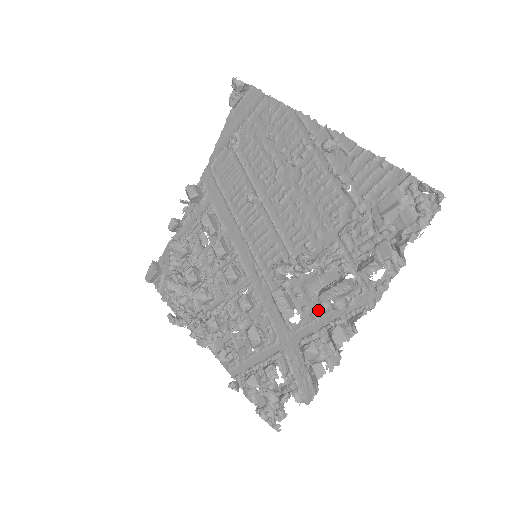
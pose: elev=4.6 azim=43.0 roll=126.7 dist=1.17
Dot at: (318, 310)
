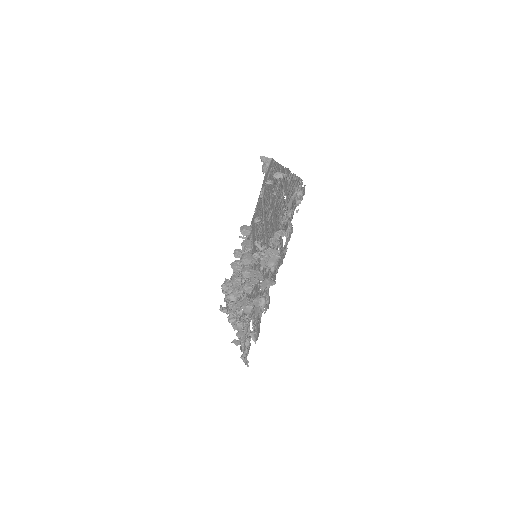
Dot at: (268, 277)
